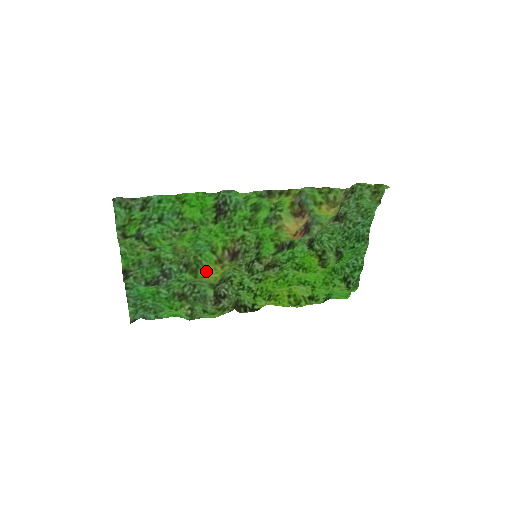
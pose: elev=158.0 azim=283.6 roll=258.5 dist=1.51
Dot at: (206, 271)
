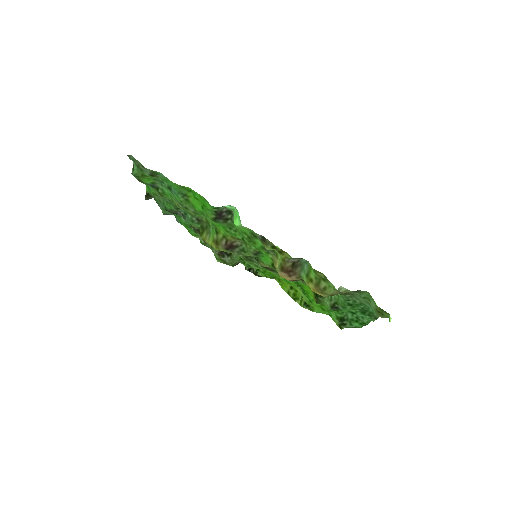
Dot at: (208, 238)
